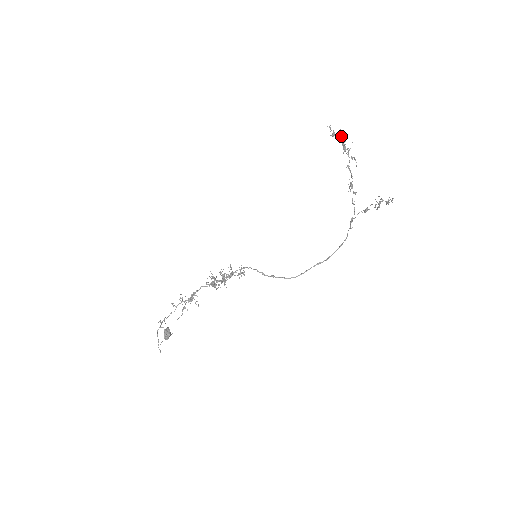
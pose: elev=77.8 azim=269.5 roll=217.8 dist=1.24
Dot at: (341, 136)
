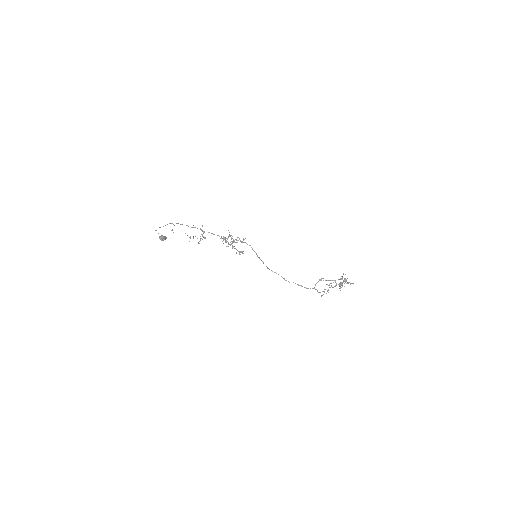
Dot at: (345, 280)
